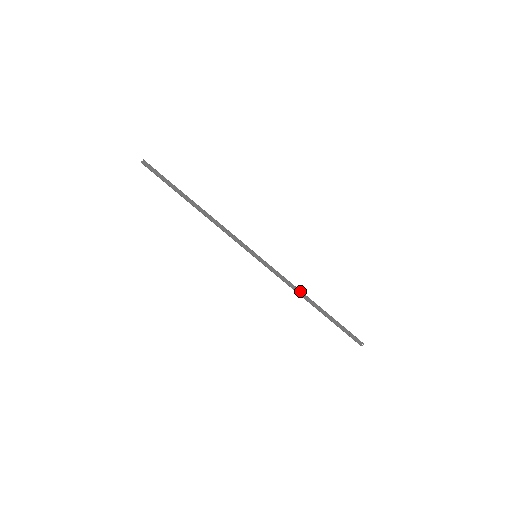
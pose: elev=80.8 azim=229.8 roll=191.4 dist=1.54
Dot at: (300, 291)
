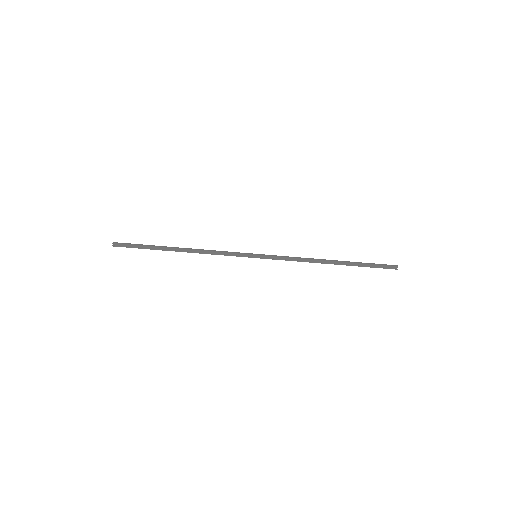
Dot at: (313, 260)
